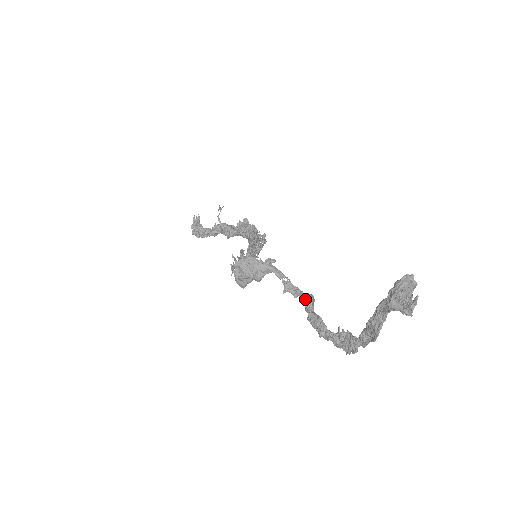
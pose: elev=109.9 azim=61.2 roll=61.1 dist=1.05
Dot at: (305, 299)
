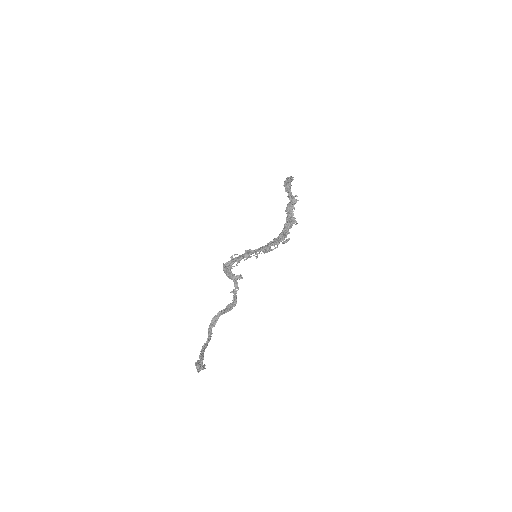
Dot at: (226, 308)
